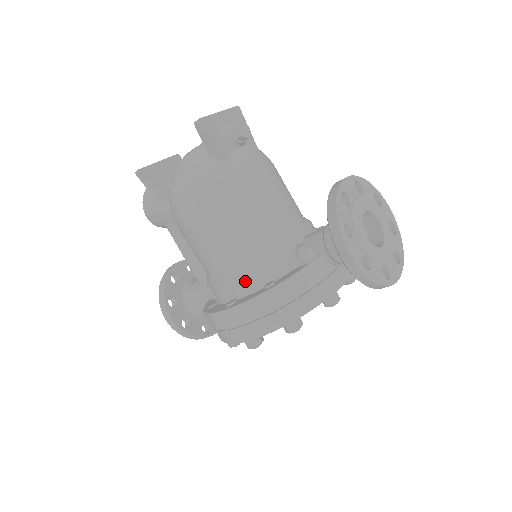
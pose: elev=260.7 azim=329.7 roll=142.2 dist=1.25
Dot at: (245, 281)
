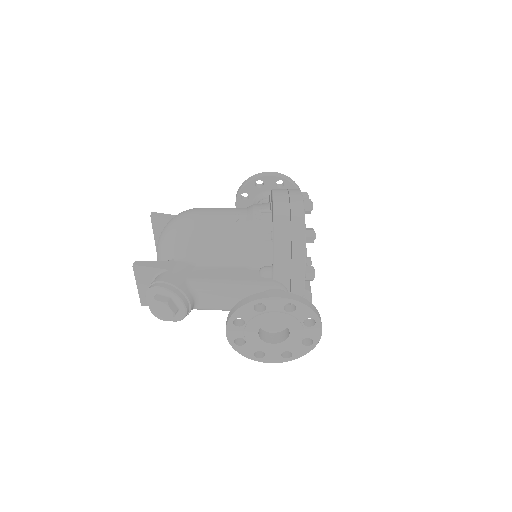
Dot at: (261, 205)
